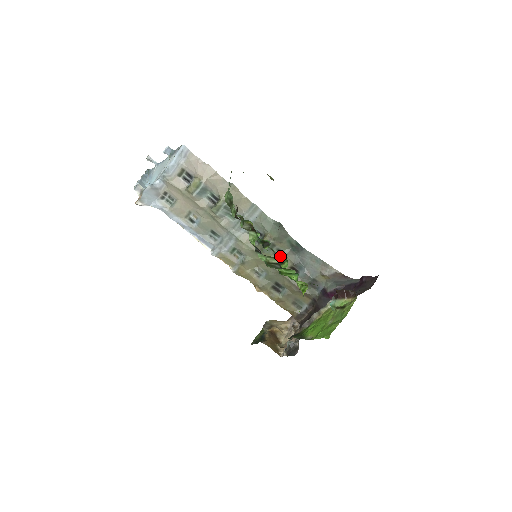
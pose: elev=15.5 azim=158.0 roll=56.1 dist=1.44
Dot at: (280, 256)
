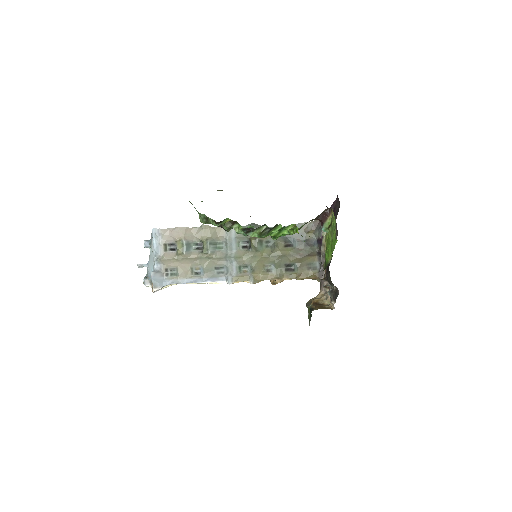
Dot at: occluded
